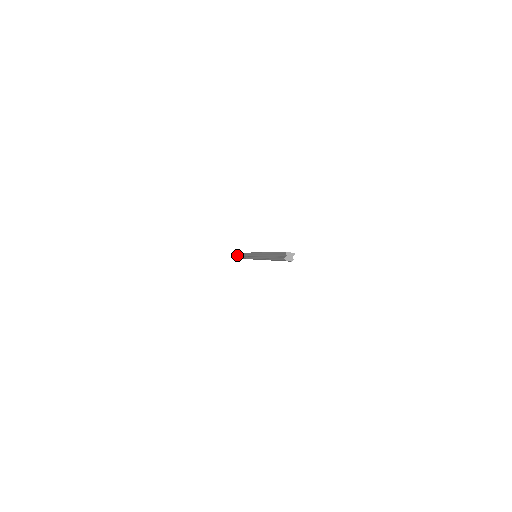
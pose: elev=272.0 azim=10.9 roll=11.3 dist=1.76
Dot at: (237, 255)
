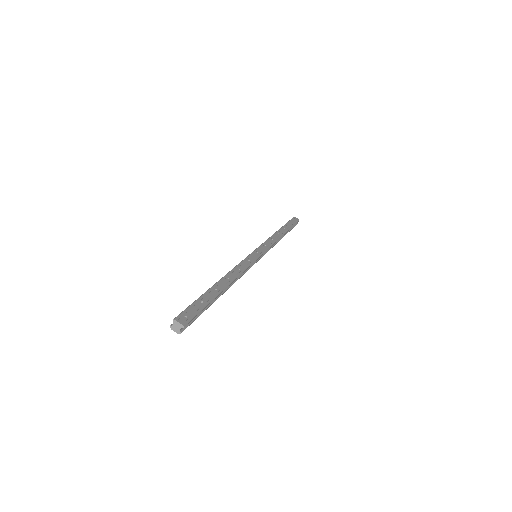
Dot at: occluded
